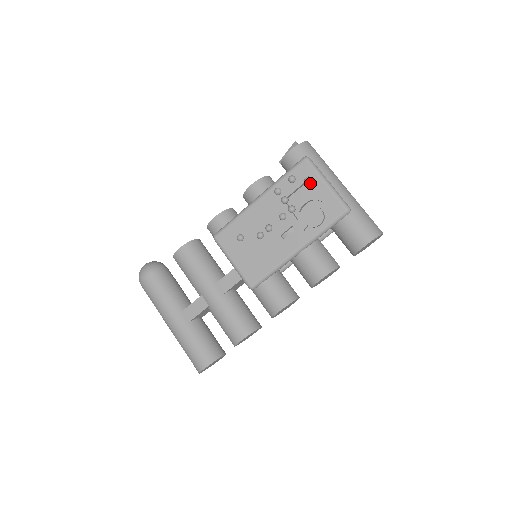
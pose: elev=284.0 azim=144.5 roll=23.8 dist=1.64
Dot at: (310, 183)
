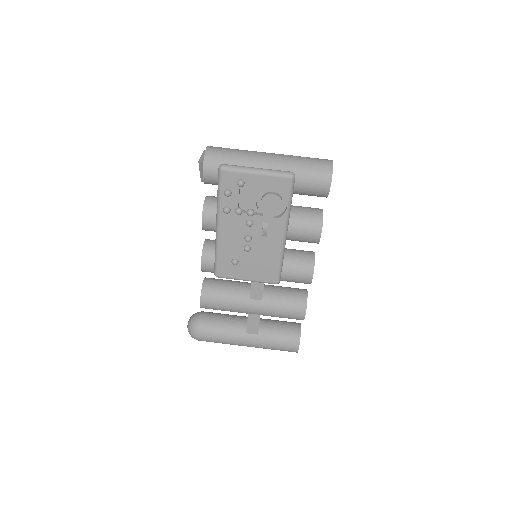
Dot at: (244, 184)
